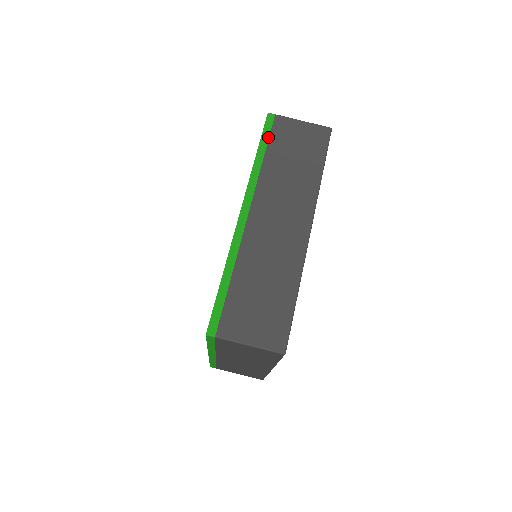
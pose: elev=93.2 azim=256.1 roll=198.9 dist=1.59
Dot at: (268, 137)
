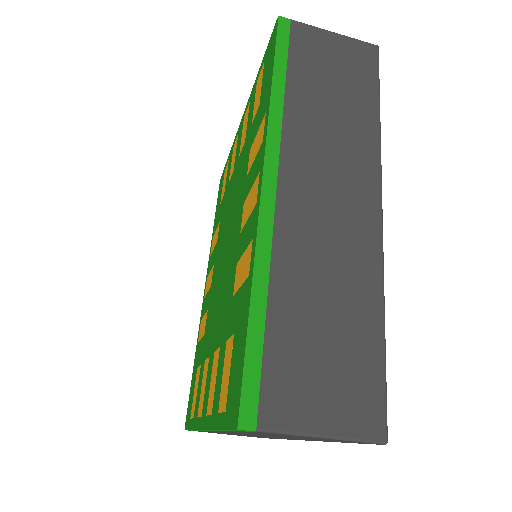
Dot at: (286, 54)
